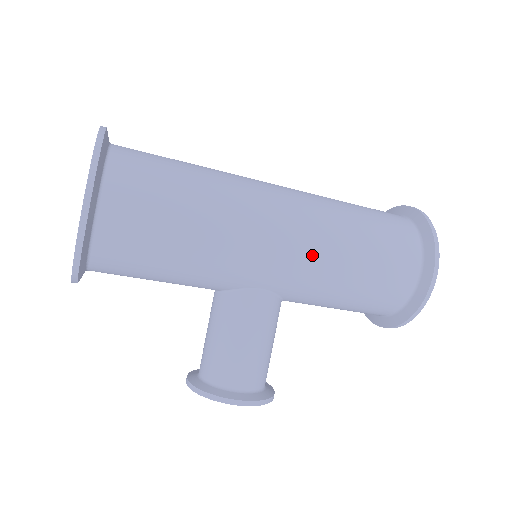
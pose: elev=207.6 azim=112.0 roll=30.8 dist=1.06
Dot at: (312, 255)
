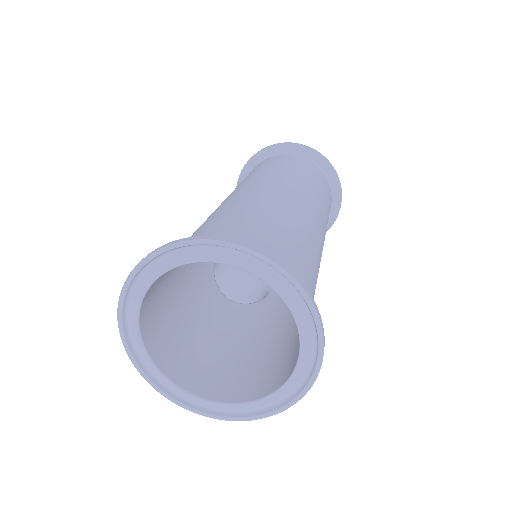
Dot at: occluded
